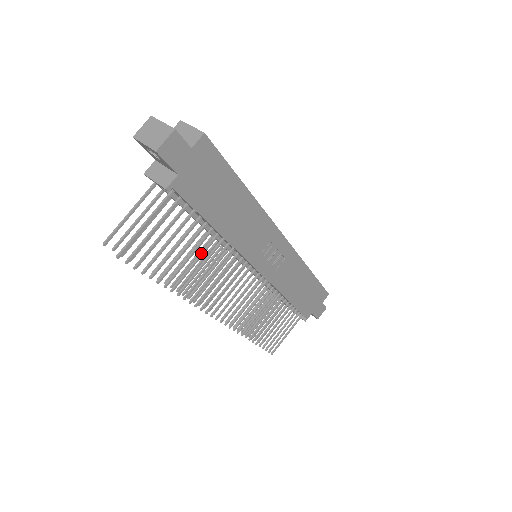
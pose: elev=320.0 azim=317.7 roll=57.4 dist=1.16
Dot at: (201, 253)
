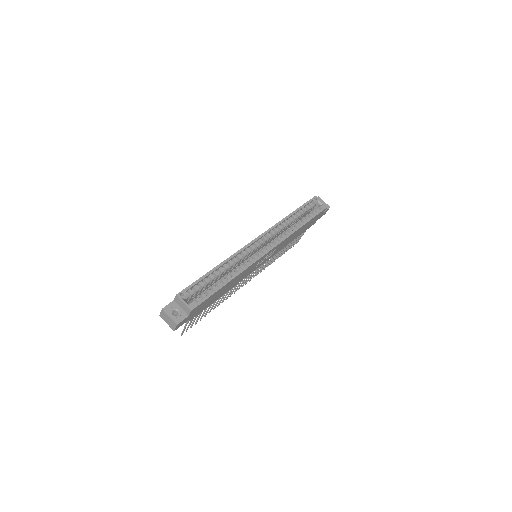
Dot at: (220, 298)
